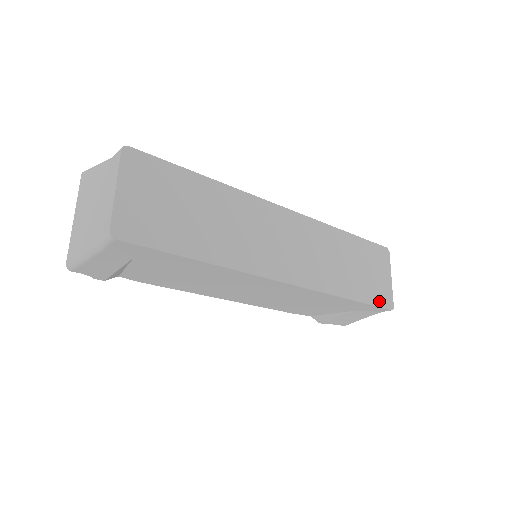
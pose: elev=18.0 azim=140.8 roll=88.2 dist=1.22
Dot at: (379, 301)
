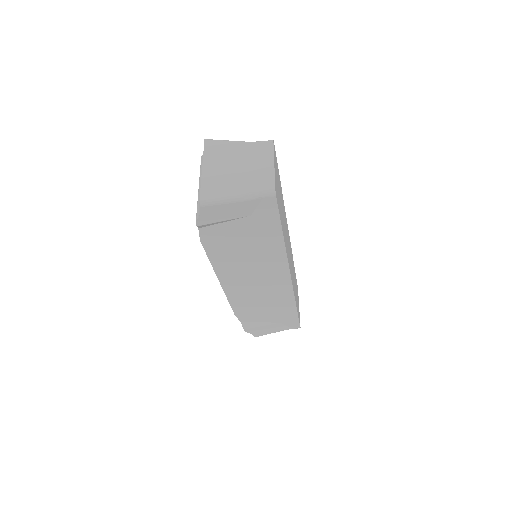
Dot at: occluded
